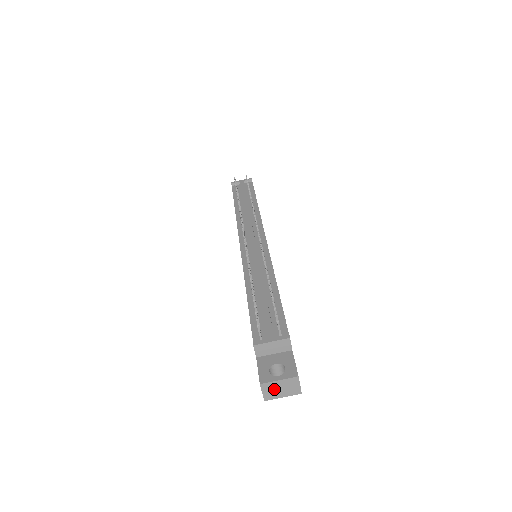
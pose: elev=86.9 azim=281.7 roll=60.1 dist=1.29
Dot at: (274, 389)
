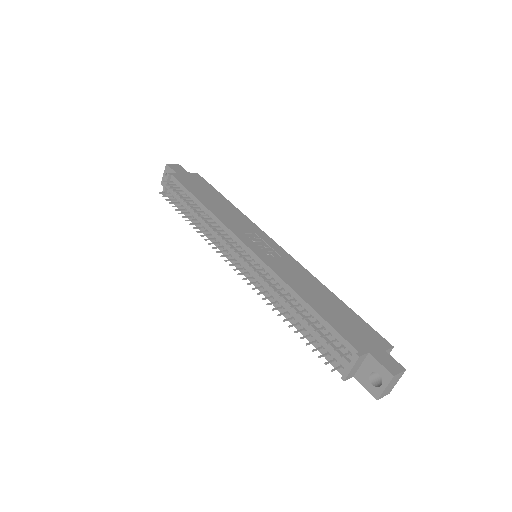
Dot at: (388, 390)
